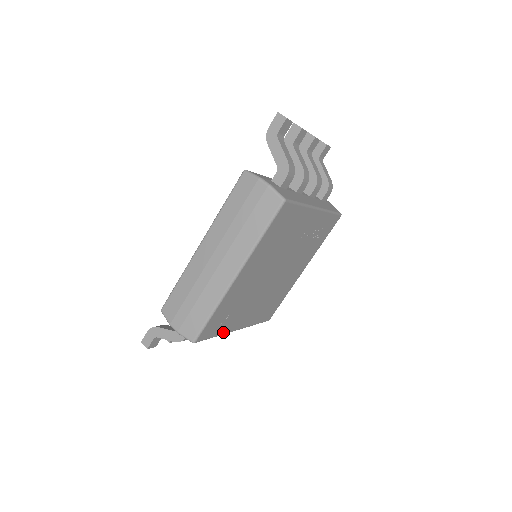
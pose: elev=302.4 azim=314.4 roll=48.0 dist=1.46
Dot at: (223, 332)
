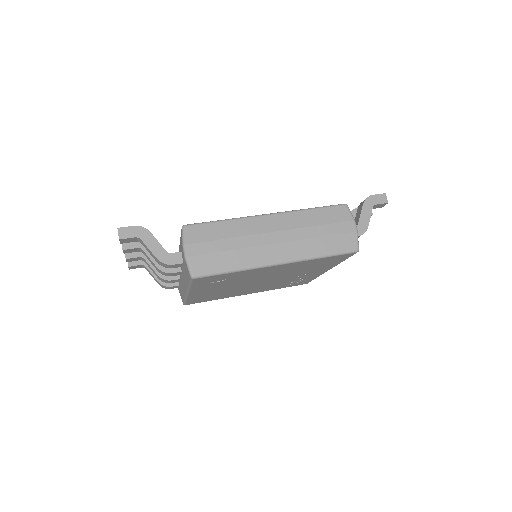
Dot at: (193, 288)
